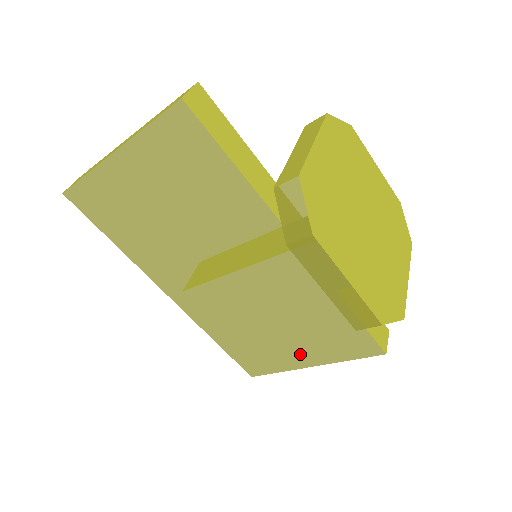
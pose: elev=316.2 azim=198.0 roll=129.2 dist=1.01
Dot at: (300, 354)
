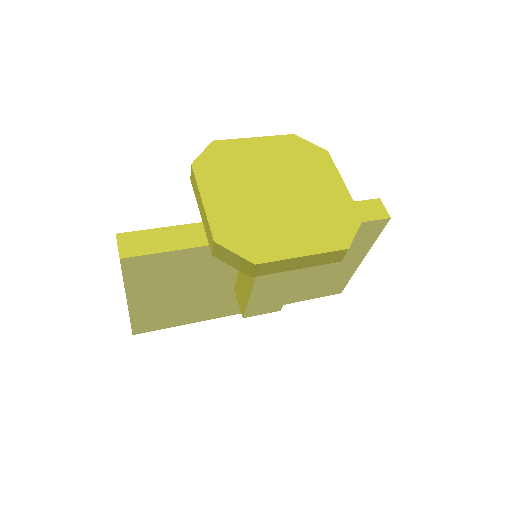
Dot at: (347, 263)
